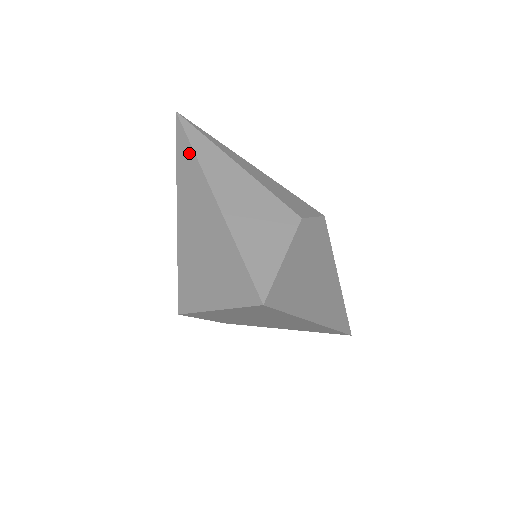
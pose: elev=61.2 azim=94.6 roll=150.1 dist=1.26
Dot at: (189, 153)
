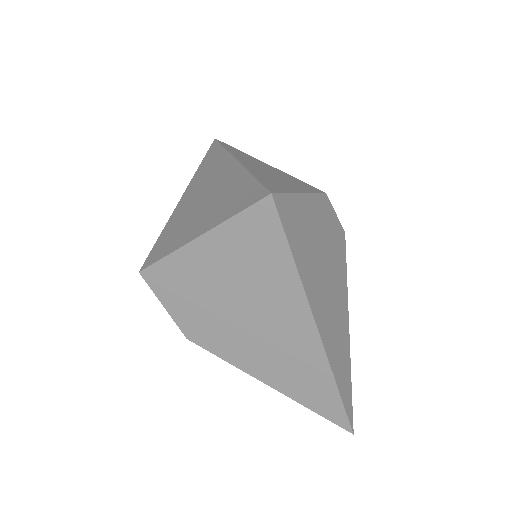
Dot at: (218, 151)
